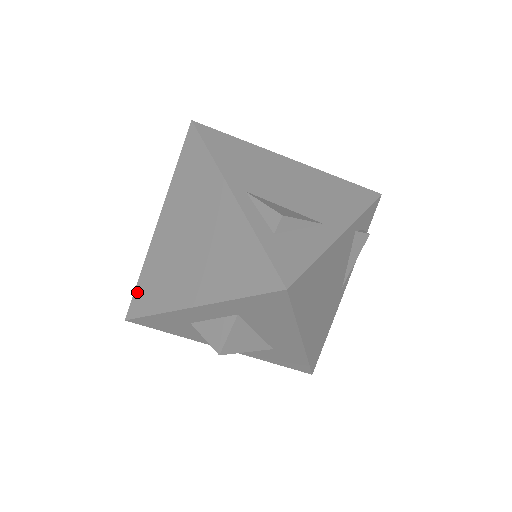
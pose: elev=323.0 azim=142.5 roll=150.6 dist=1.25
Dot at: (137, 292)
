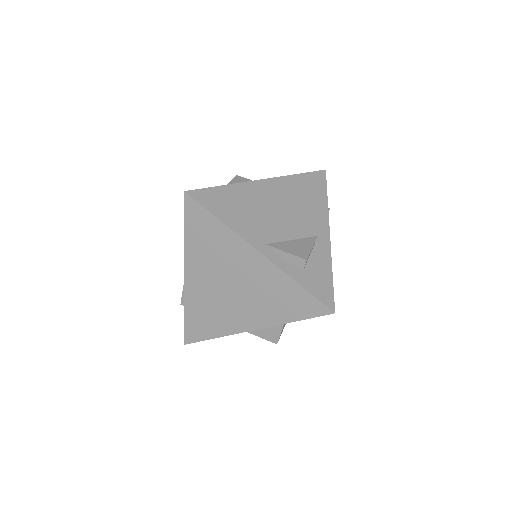
Dot at: (188, 325)
